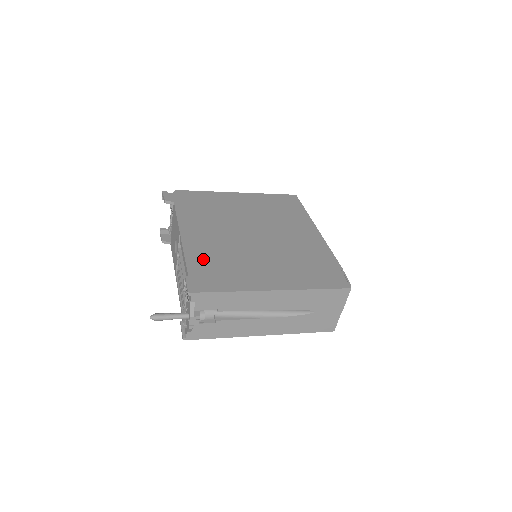
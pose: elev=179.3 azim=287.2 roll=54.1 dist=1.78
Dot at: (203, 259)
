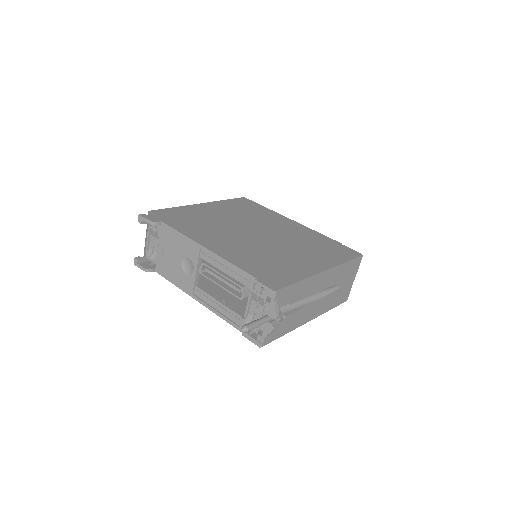
Dot at: (249, 262)
